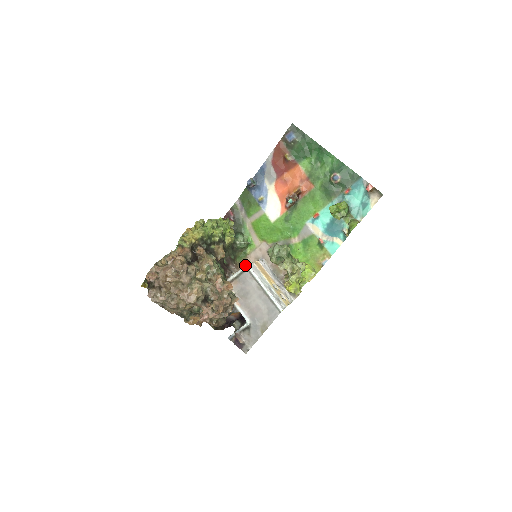
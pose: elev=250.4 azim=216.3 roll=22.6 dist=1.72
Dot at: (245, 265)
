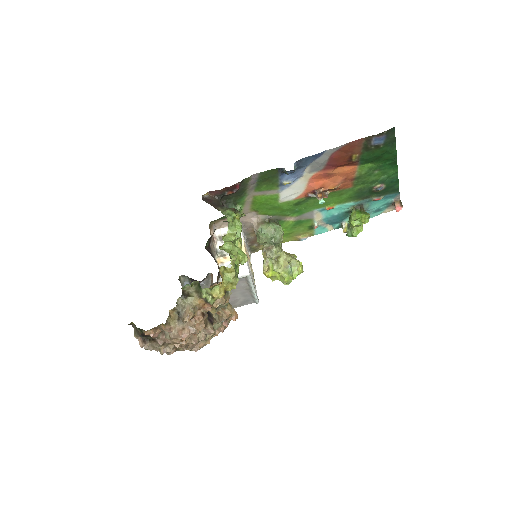
Dot at: (247, 275)
